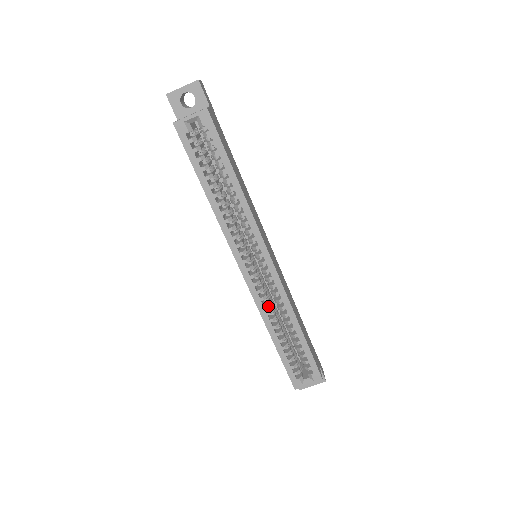
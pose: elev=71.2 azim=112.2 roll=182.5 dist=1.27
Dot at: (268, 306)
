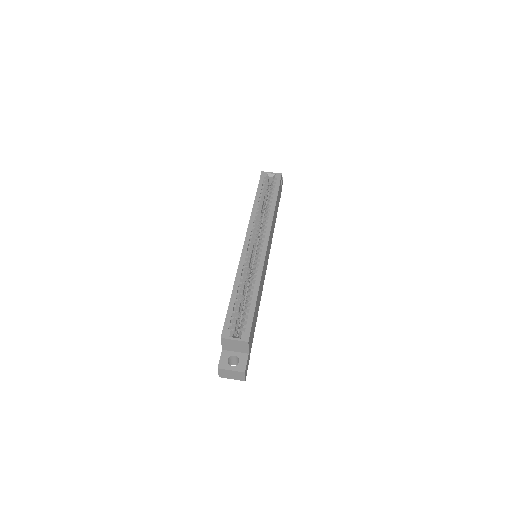
Dot at: occluded
